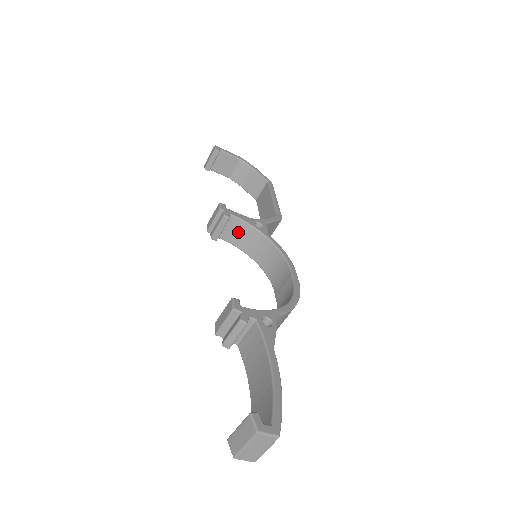
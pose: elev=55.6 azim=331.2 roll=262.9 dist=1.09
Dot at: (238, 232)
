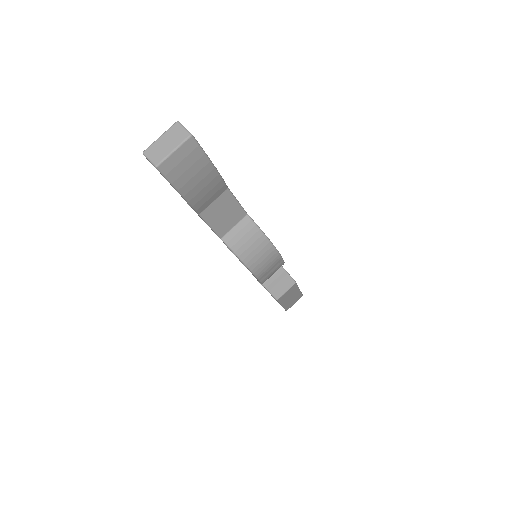
Dot at: occluded
